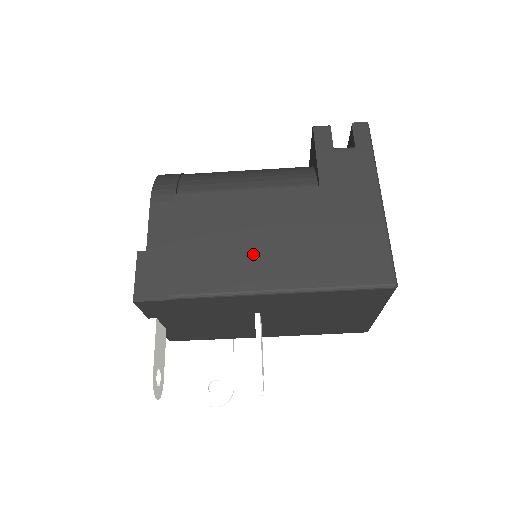
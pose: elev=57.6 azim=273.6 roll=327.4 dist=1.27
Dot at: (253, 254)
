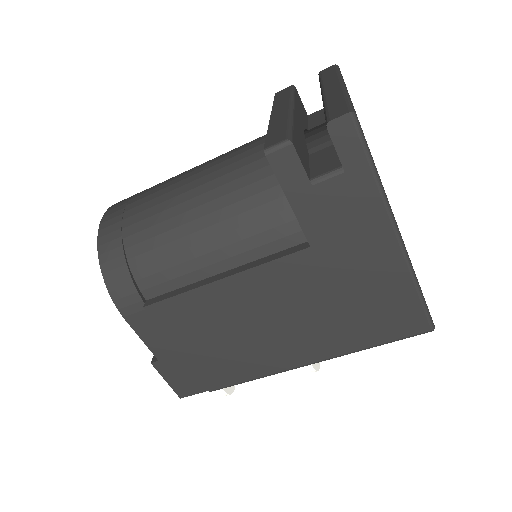
Dot at: (267, 342)
